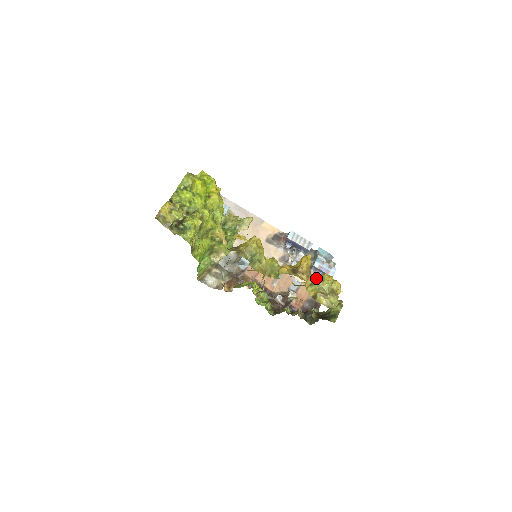
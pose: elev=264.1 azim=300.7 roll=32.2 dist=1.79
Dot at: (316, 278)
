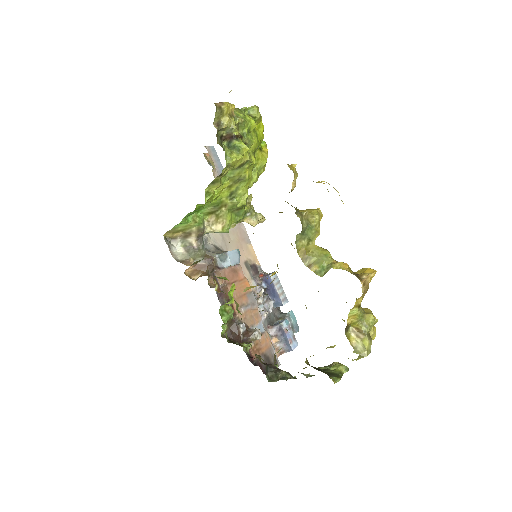
Dot at: (360, 306)
